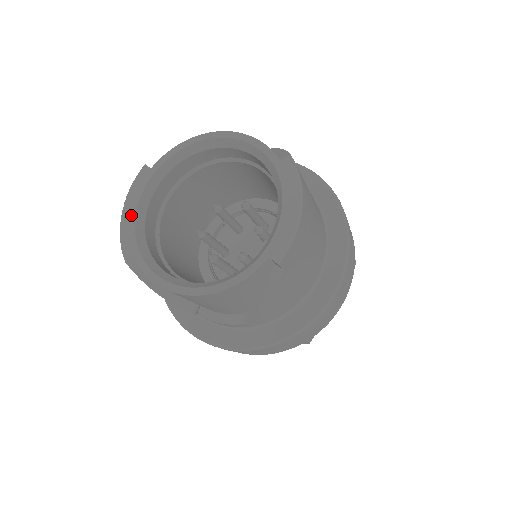
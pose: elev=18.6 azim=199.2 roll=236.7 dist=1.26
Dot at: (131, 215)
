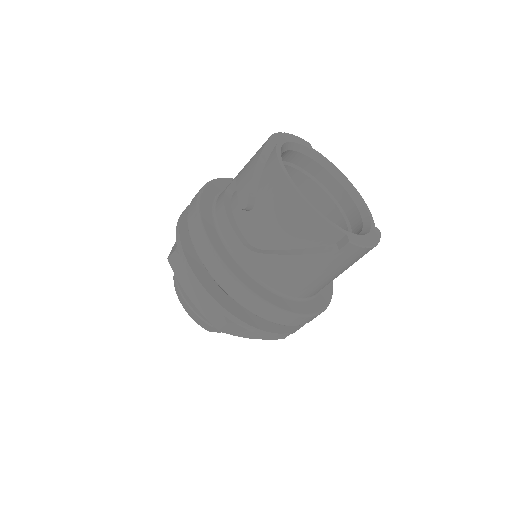
Dot at: (288, 139)
